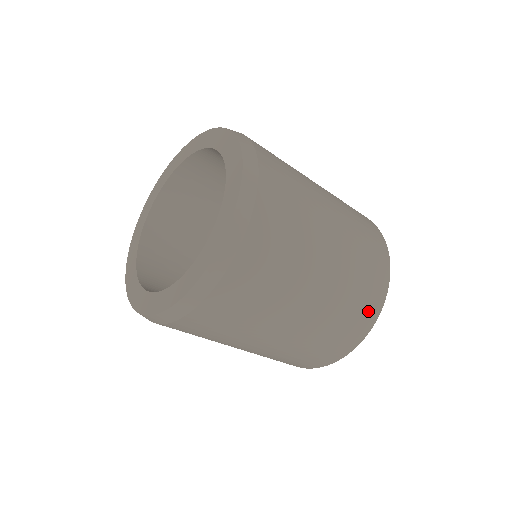
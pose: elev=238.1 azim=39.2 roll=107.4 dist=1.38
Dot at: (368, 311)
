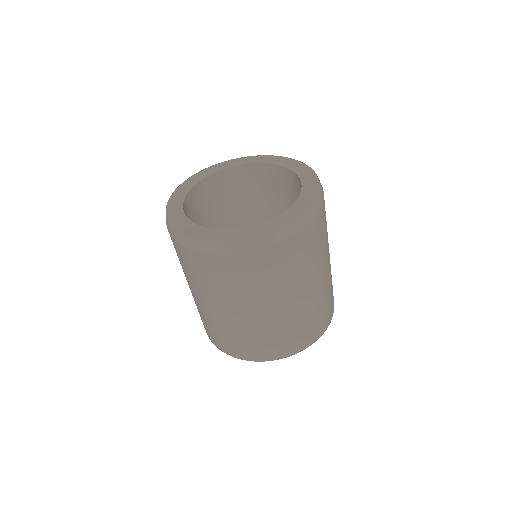
Dot at: (305, 340)
